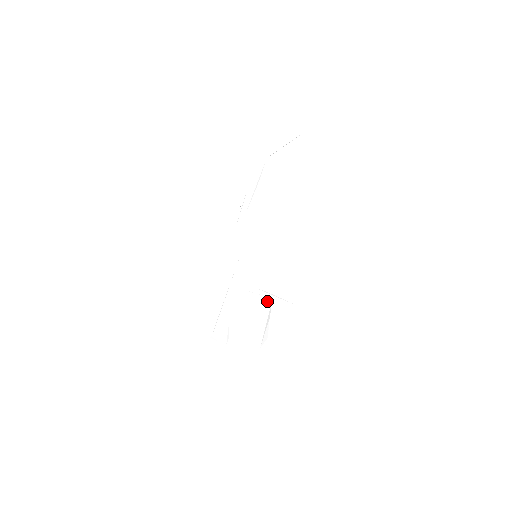
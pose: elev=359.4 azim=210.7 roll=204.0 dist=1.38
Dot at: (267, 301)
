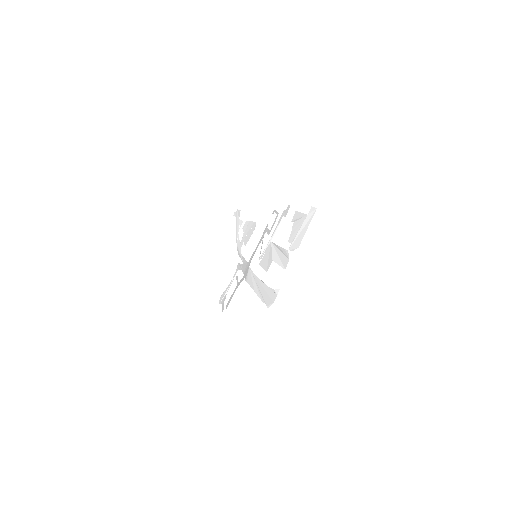
Dot at: (270, 246)
